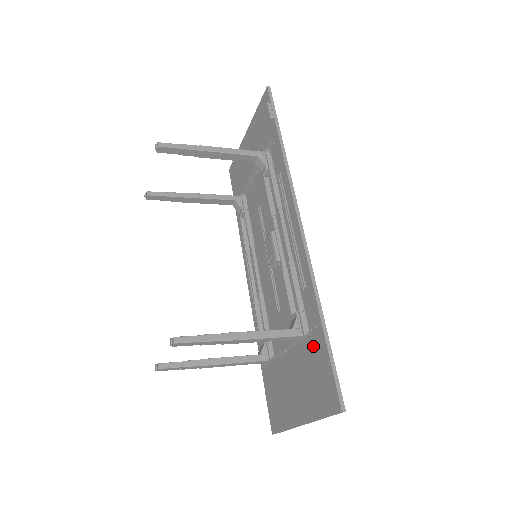
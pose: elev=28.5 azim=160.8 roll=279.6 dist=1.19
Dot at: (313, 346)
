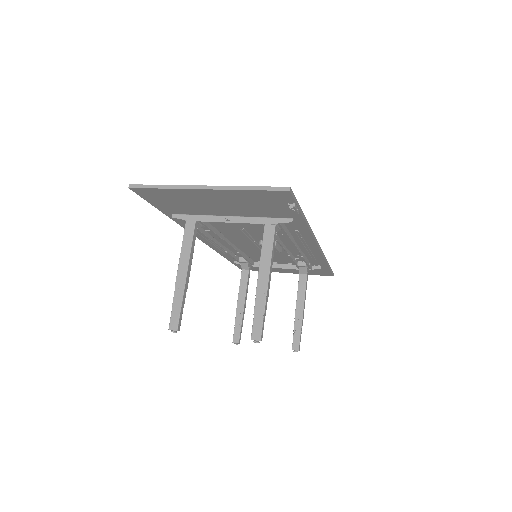
Dot at: occluded
